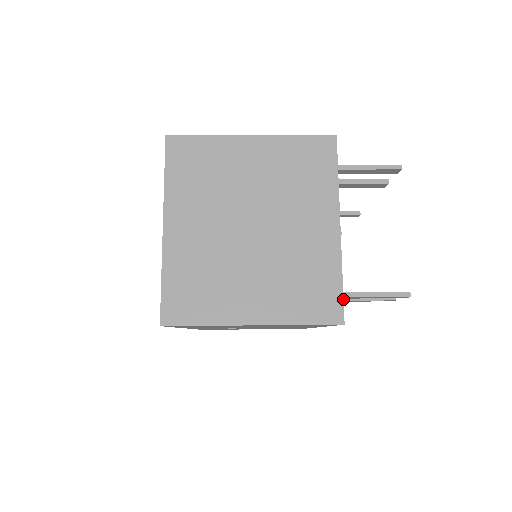
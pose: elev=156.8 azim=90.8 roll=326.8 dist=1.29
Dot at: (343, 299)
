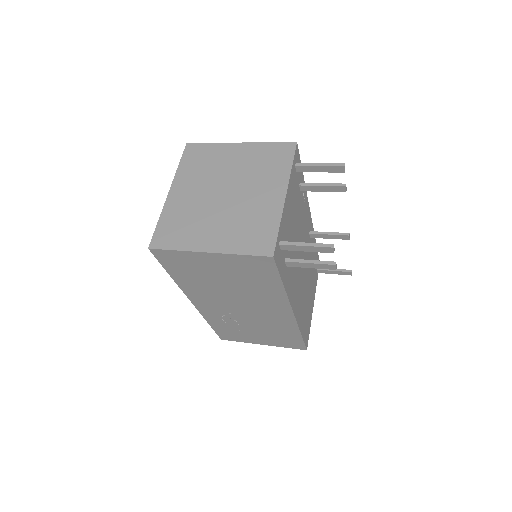
Dot at: (276, 240)
